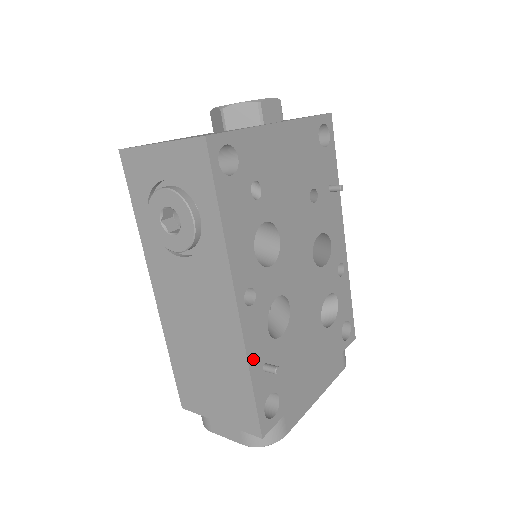
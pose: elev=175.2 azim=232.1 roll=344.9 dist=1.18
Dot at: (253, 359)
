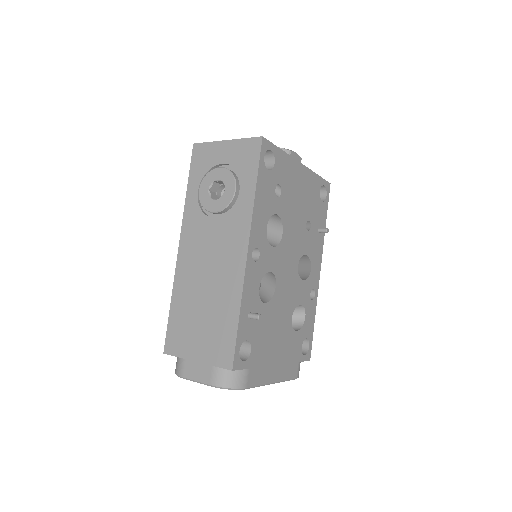
Dot at: (245, 301)
